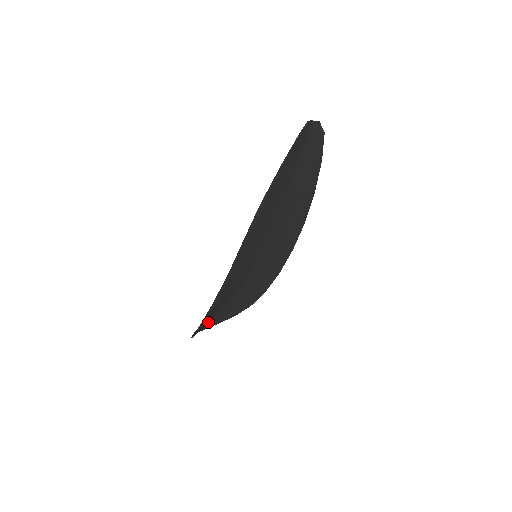
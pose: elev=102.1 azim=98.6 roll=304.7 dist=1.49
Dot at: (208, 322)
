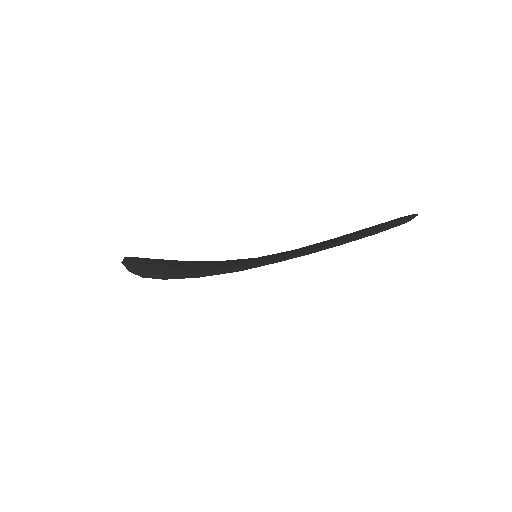
Dot at: occluded
